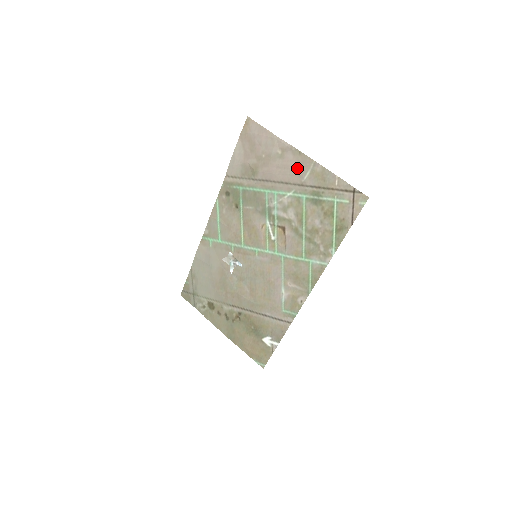
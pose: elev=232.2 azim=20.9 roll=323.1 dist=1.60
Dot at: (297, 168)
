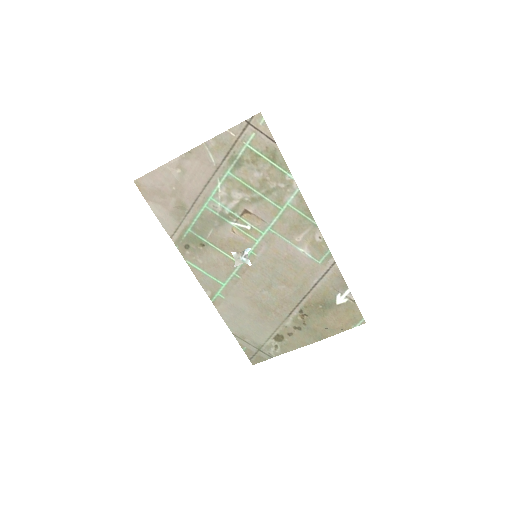
Dot at: (201, 163)
